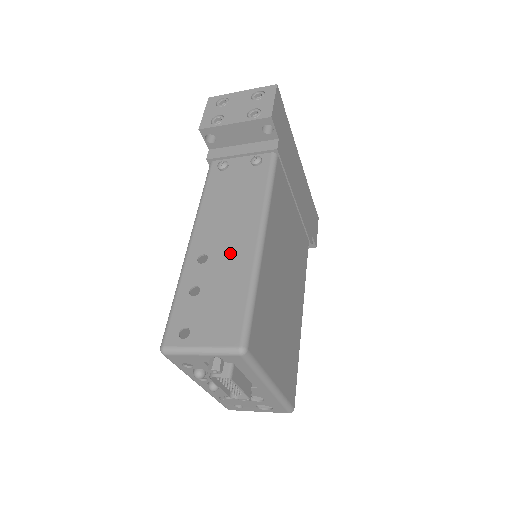
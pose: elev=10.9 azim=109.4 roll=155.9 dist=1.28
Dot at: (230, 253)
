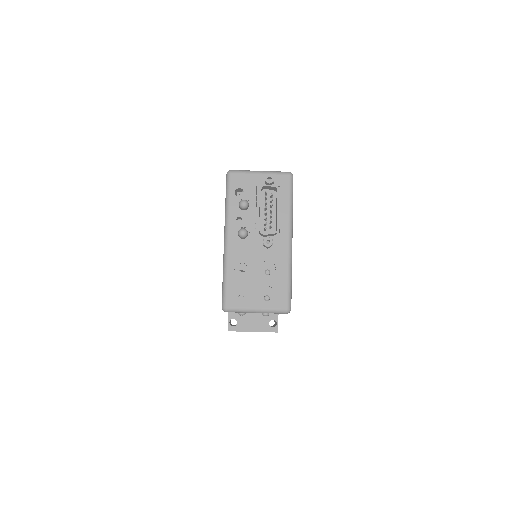
Dot at: occluded
